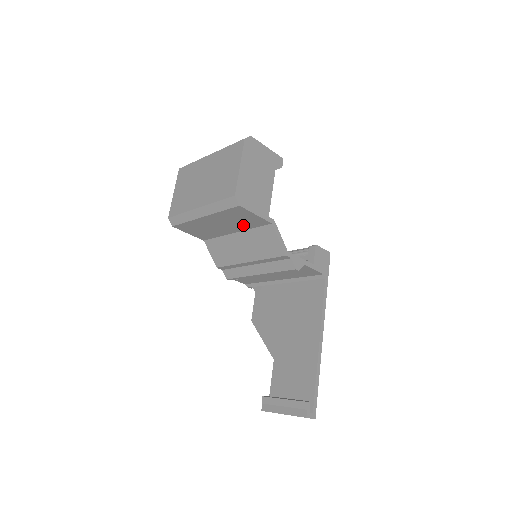
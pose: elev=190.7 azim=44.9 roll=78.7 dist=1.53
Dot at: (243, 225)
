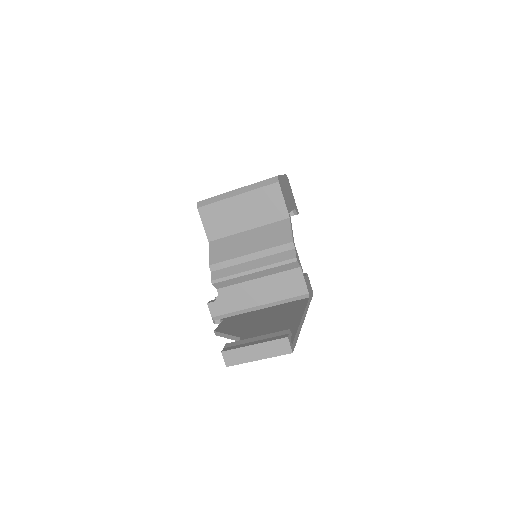
Dot at: (263, 217)
